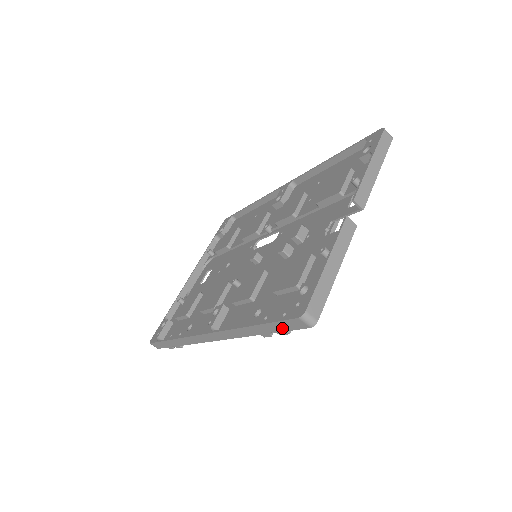
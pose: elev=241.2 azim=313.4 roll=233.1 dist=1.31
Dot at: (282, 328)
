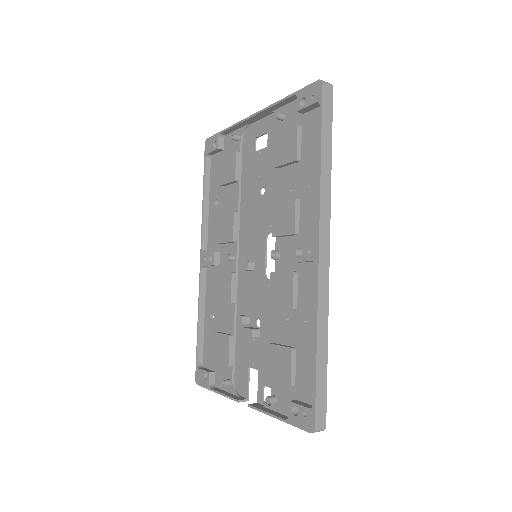
Dot at: (202, 355)
